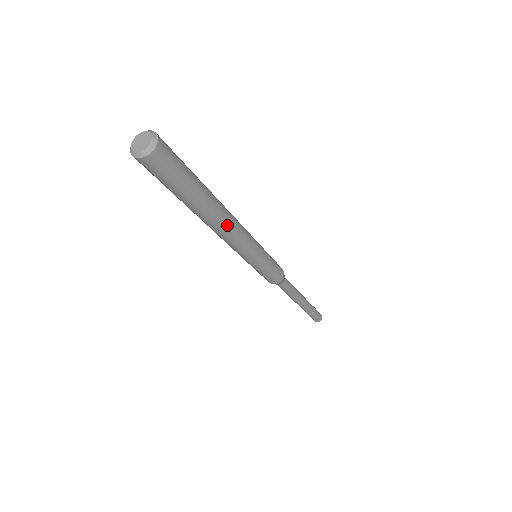
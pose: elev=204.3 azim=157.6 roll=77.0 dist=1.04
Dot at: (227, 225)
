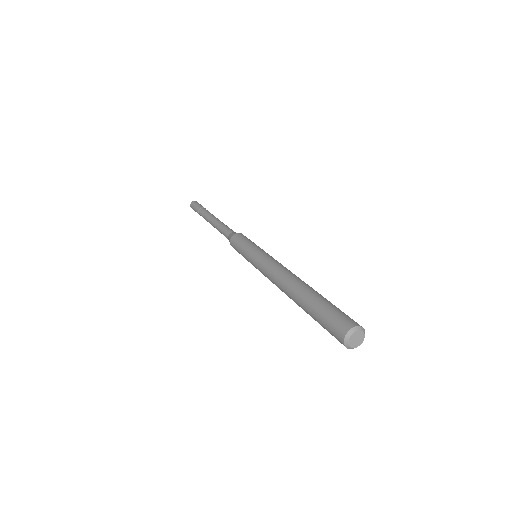
Dot at: occluded
